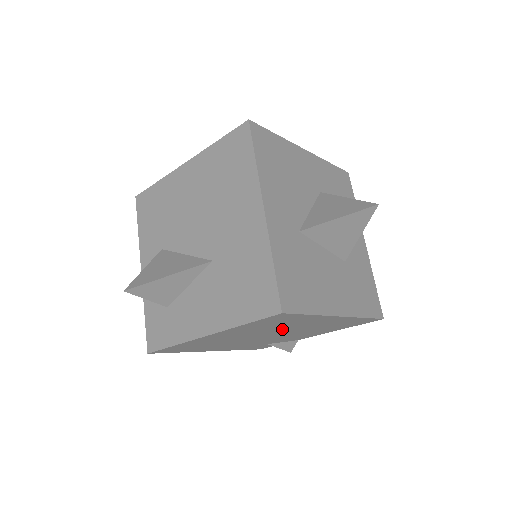
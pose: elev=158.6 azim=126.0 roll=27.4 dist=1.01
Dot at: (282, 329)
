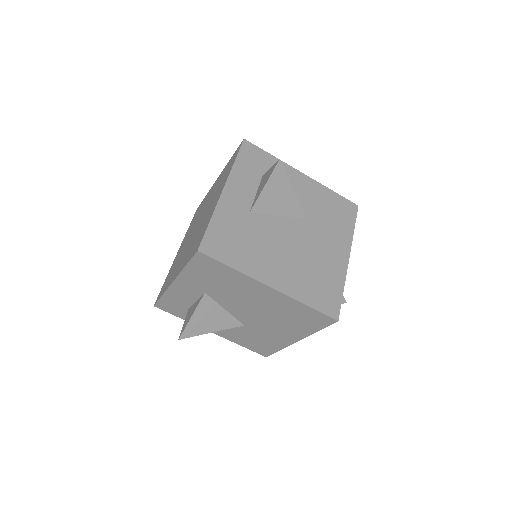
Dot at: occluded
